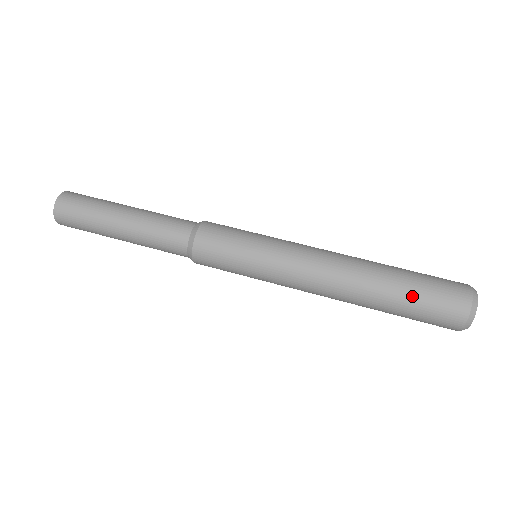
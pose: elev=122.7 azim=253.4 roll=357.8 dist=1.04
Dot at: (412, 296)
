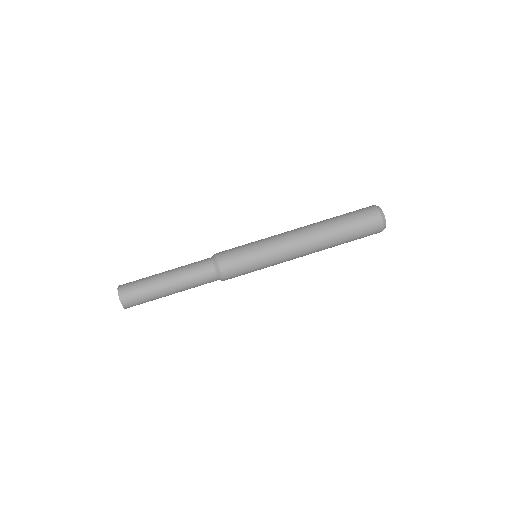
Dot at: occluded
